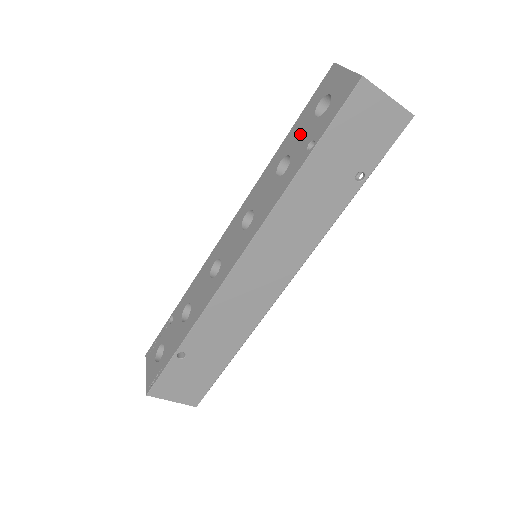
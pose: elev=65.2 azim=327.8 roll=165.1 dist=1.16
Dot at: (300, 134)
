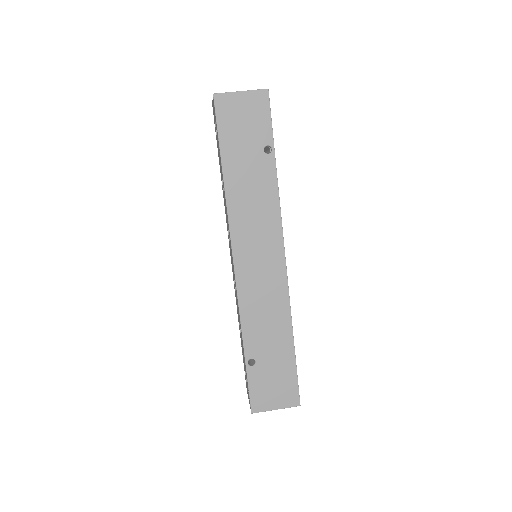
Dot at: (219, 157)
